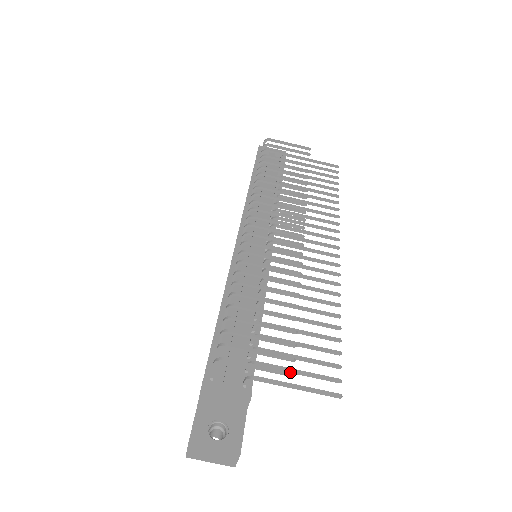
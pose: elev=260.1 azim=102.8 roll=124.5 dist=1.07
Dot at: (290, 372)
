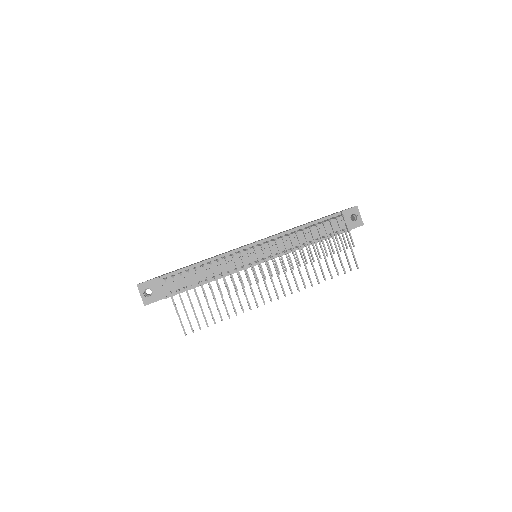
Dot at: (177, 311)
